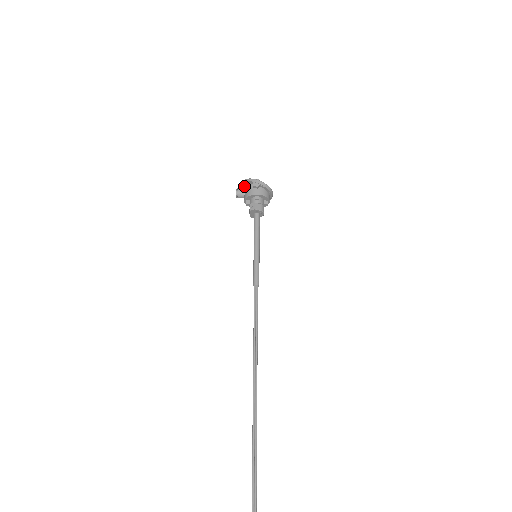
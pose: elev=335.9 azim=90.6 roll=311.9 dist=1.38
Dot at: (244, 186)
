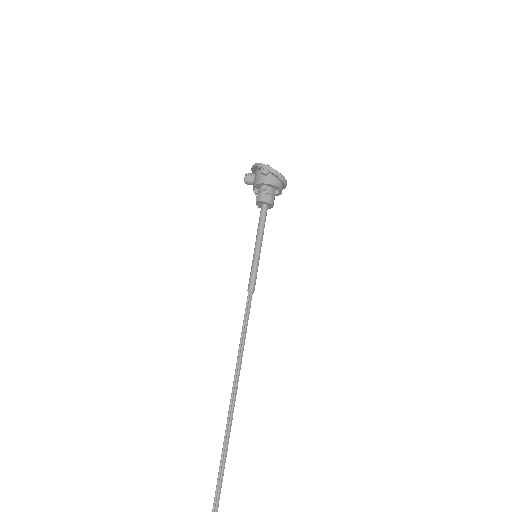
Dot at: (255, 171)
